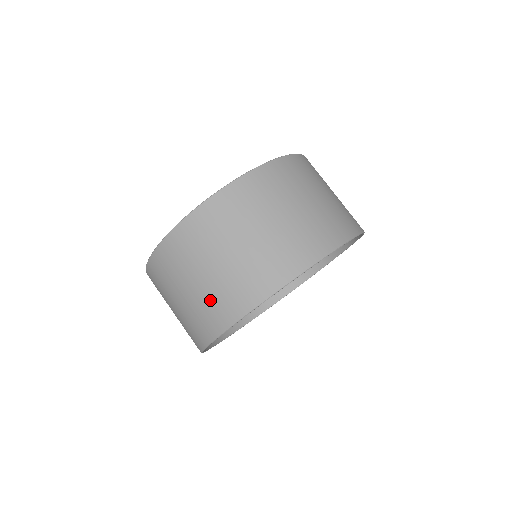
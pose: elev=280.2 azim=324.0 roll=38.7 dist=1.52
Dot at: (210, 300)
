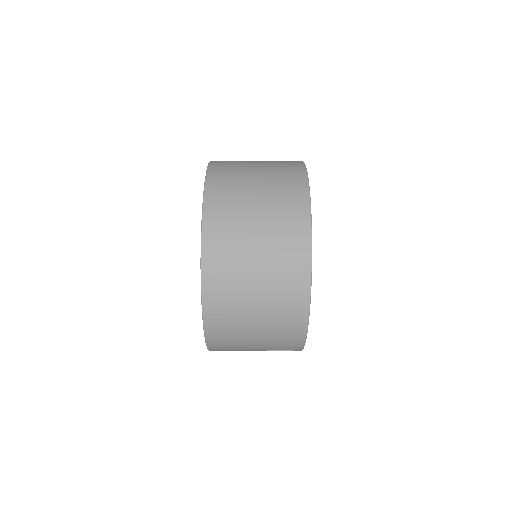
Dot at: (275, 345)
